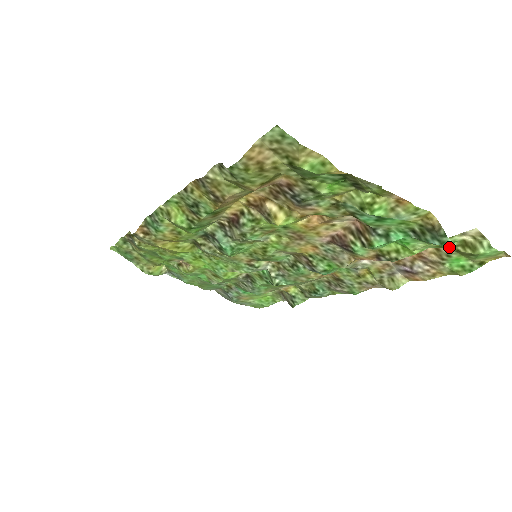
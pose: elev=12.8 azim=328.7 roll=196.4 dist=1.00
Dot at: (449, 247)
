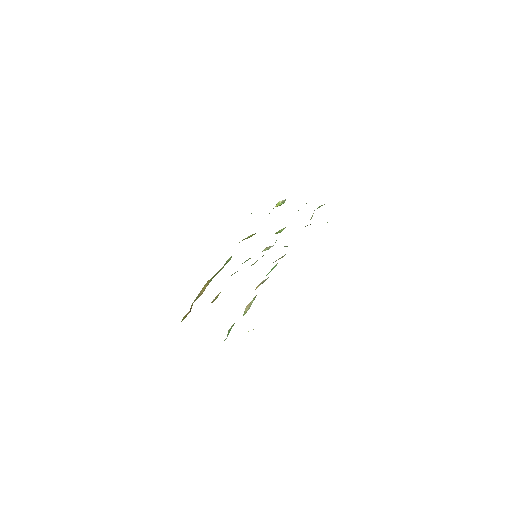
Dot at: occluded
